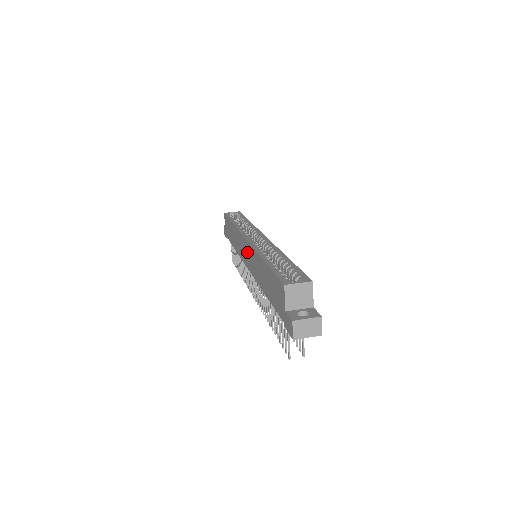
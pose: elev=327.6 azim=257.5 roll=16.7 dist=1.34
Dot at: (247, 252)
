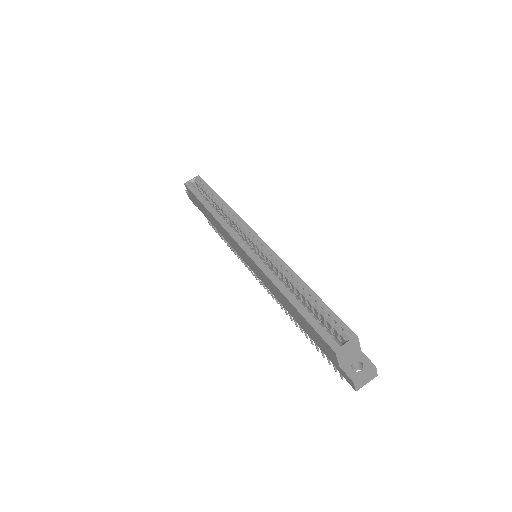
Dot at: (249, 262)
